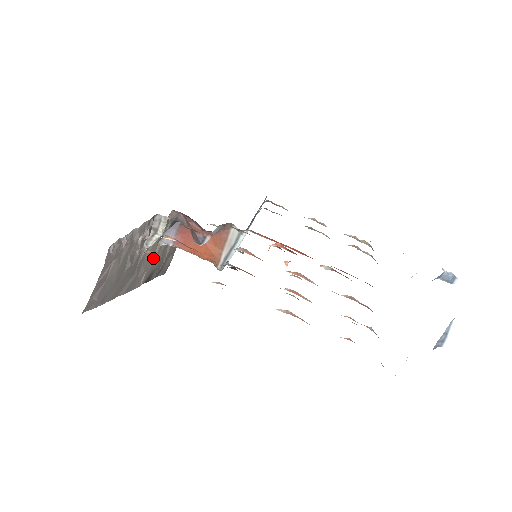
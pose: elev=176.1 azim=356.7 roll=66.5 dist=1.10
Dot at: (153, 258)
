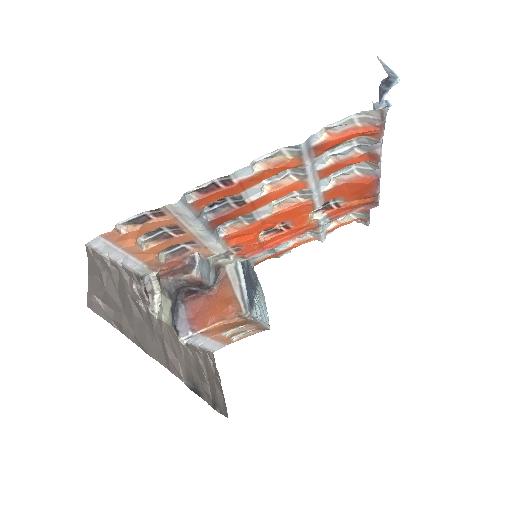
Dot at: (181, 353)
